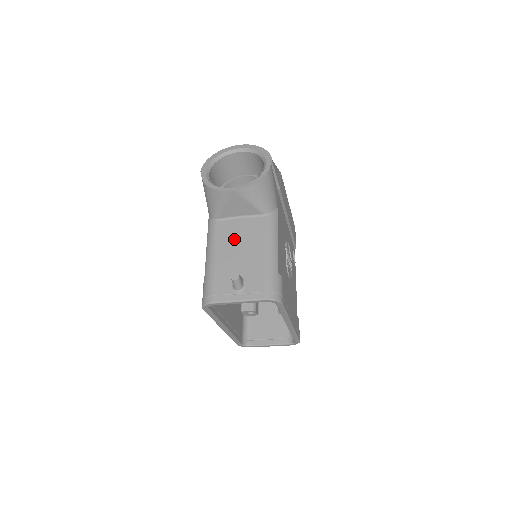
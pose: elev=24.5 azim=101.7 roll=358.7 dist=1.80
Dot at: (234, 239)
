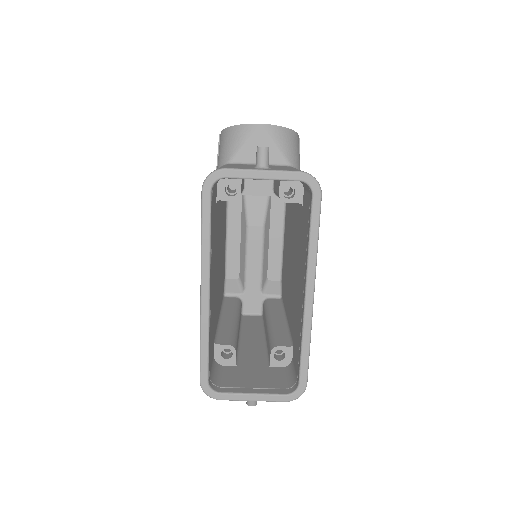
Dot at: (253, 165)
